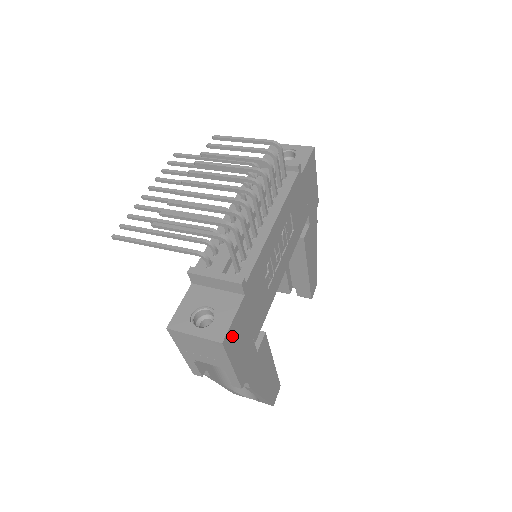
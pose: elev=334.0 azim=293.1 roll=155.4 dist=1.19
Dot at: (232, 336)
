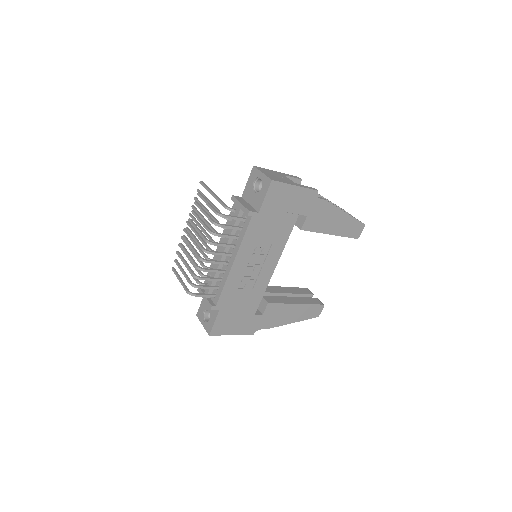
Dot at: (219, 328)
